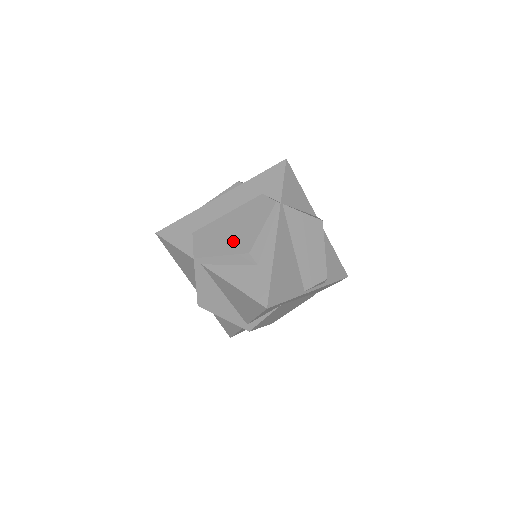
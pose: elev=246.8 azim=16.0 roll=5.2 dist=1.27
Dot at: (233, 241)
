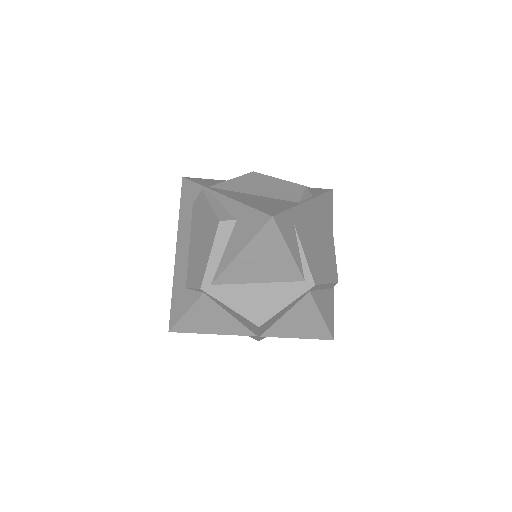
Dot at: (206, 239)
